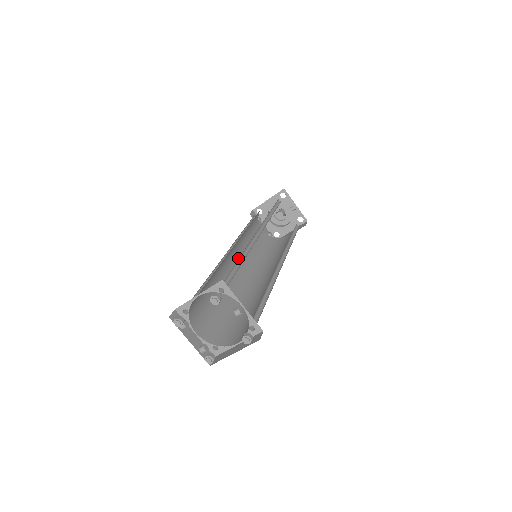
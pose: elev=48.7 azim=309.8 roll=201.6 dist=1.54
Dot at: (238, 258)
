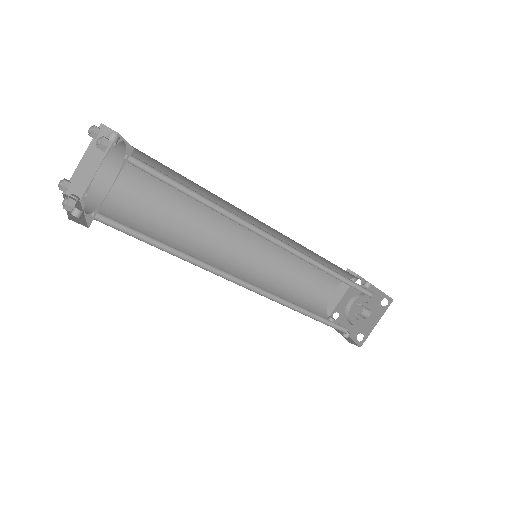
Dot at: occluded
